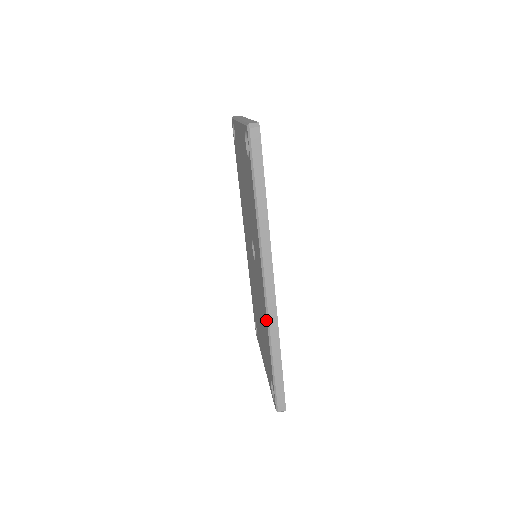
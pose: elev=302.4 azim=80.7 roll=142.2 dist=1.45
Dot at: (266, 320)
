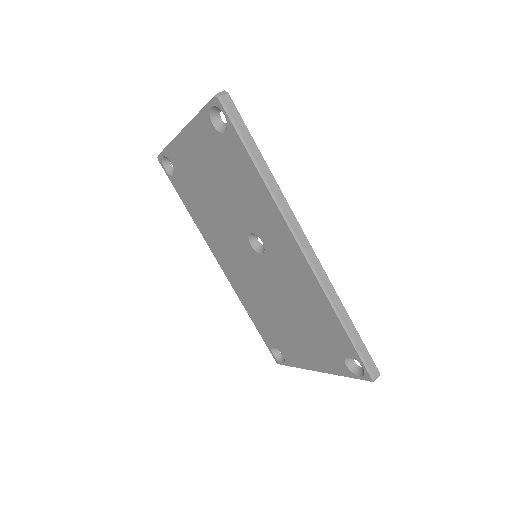
Dot at: (316, 284)
